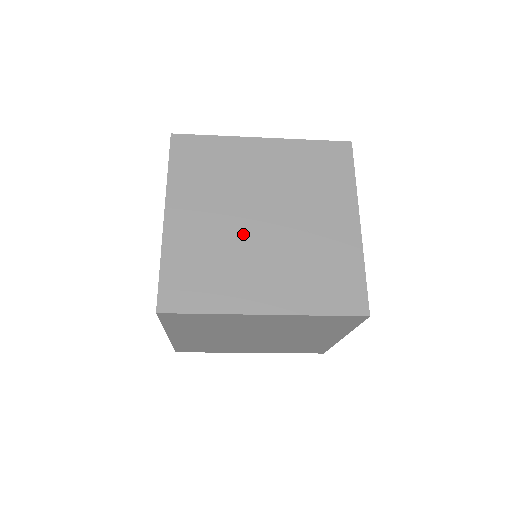
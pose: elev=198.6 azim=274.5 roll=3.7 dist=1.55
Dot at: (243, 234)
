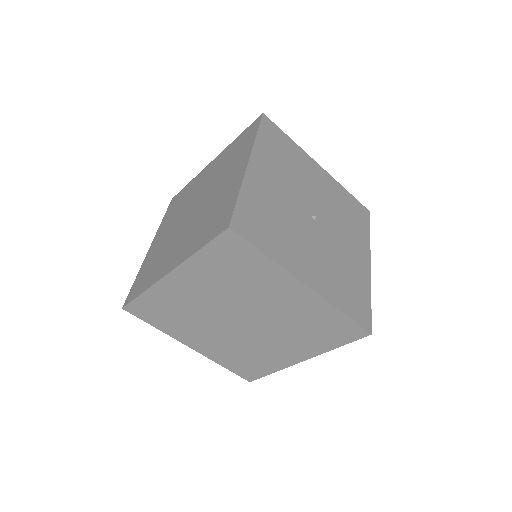
Dot at: (179, 228)
